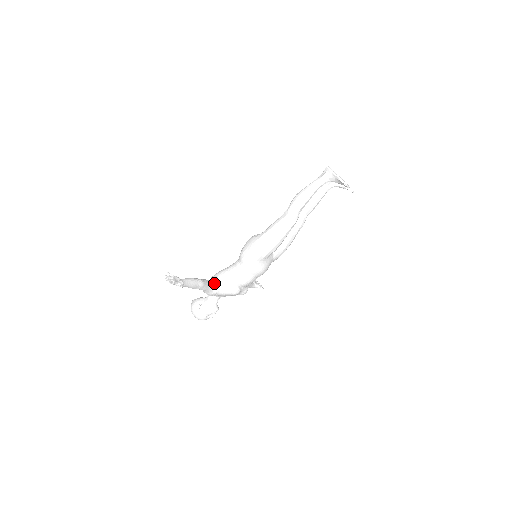
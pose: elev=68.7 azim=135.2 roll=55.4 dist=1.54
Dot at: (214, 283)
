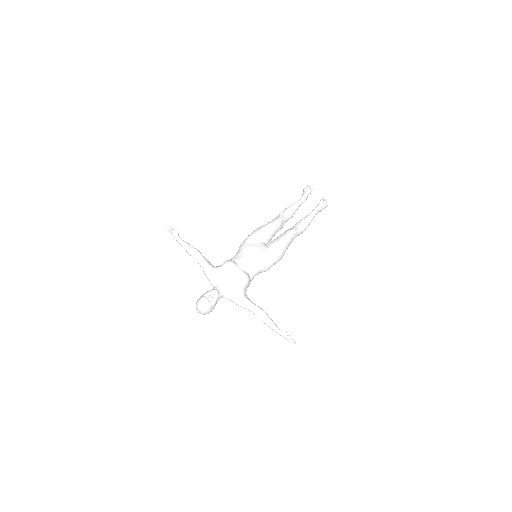
Dot at: (214, 266)
